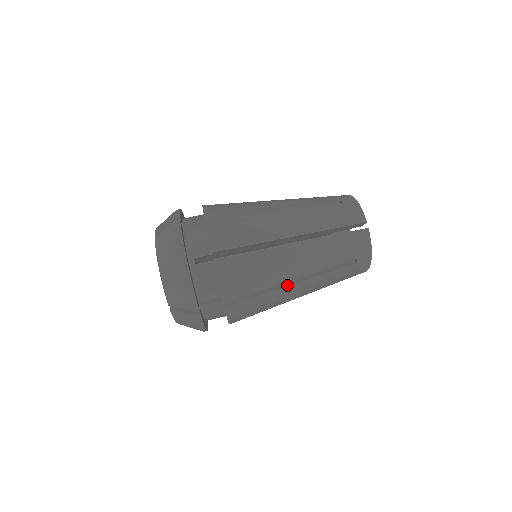
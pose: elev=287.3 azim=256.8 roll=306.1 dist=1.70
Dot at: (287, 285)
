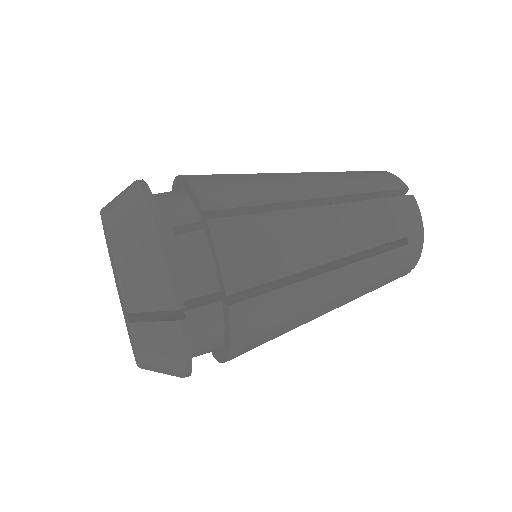
Dot at: (320, 273)
